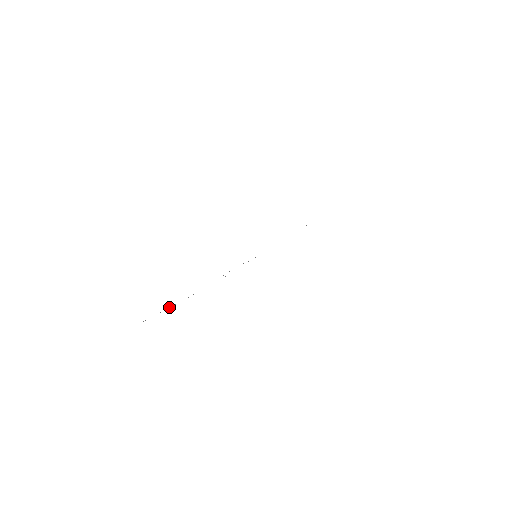
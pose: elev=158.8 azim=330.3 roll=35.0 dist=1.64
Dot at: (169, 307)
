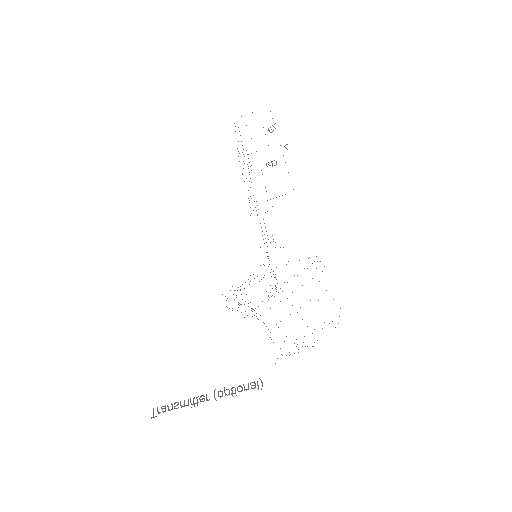
Dot at: occluded
